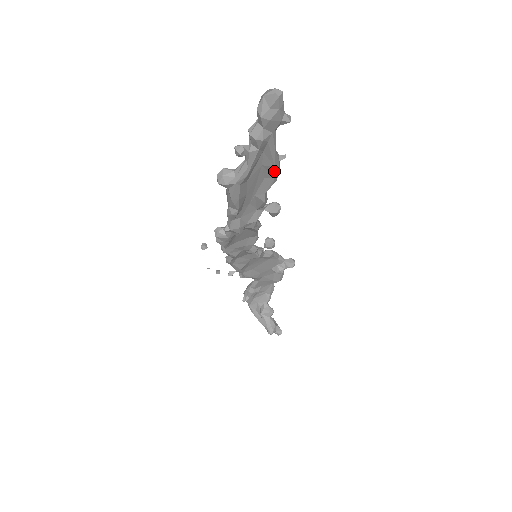
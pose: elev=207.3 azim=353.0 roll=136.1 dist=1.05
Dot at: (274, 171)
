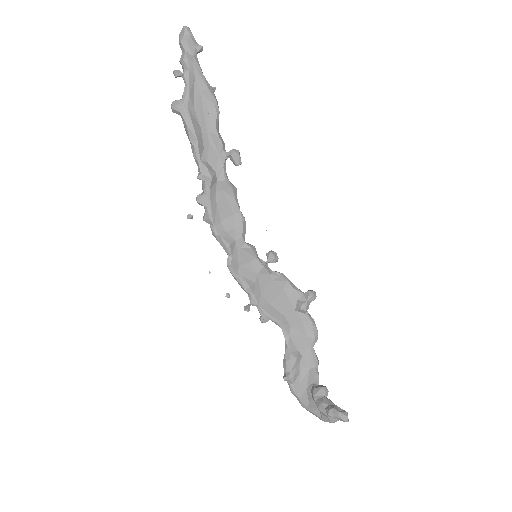
Dot at: (210, 95)
